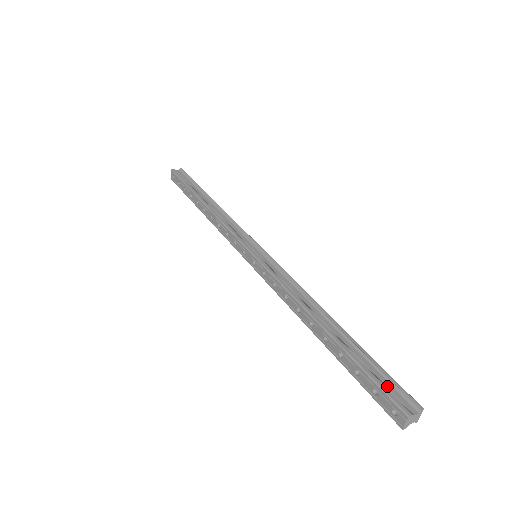
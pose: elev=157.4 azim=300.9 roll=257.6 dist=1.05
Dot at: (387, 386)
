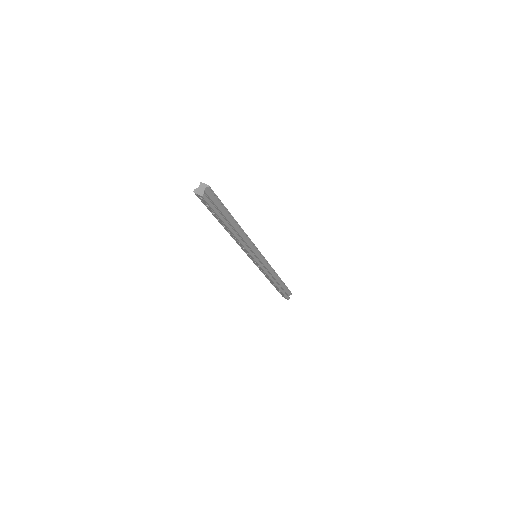
Dot at: (286, 293)
